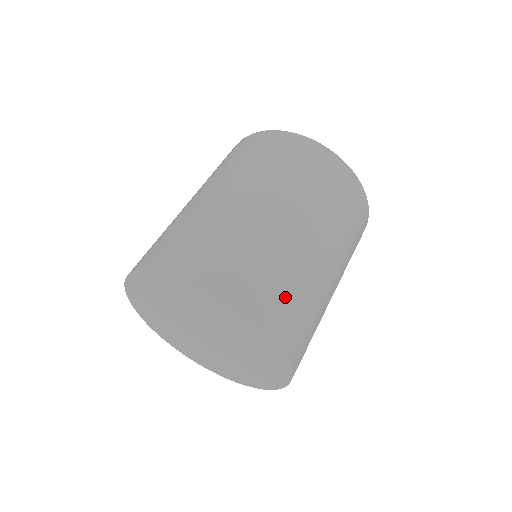
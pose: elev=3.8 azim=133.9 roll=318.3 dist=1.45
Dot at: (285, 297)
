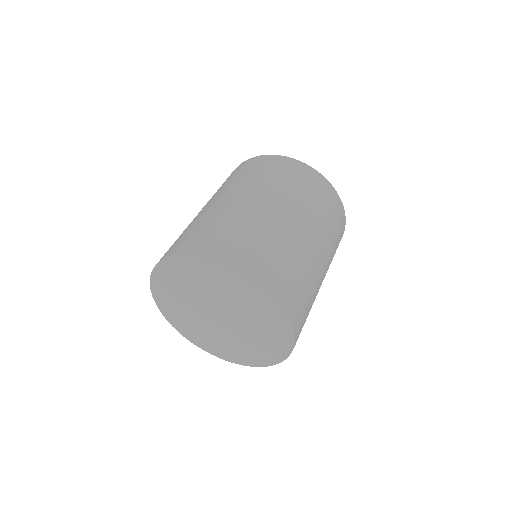
Dot at: (251, 245)
